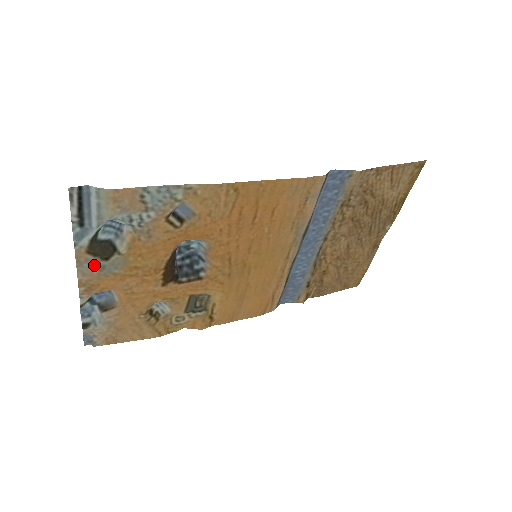
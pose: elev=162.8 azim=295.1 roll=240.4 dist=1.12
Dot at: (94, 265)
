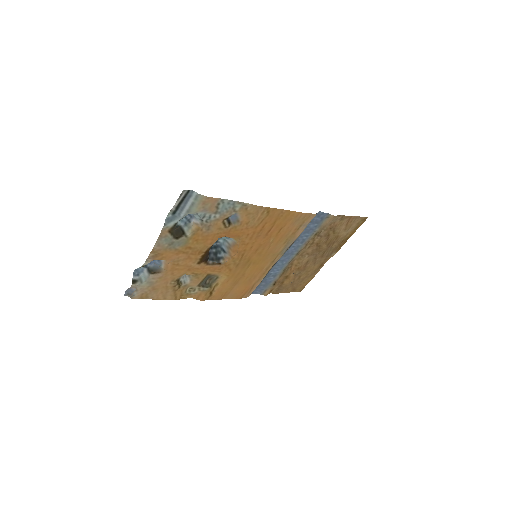
Dot at: (168, 240)
